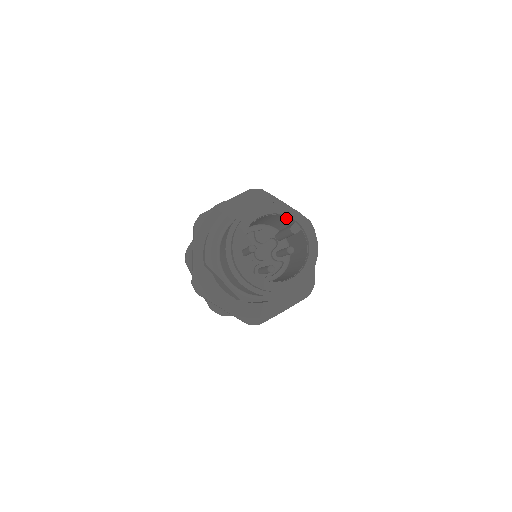
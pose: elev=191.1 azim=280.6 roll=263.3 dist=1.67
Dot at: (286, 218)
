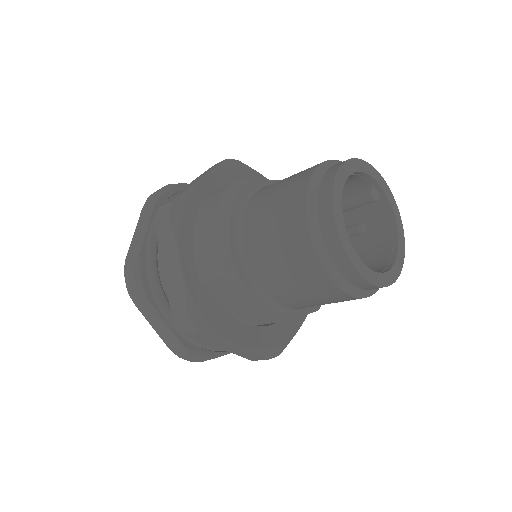
Dot at: (359, 180)
